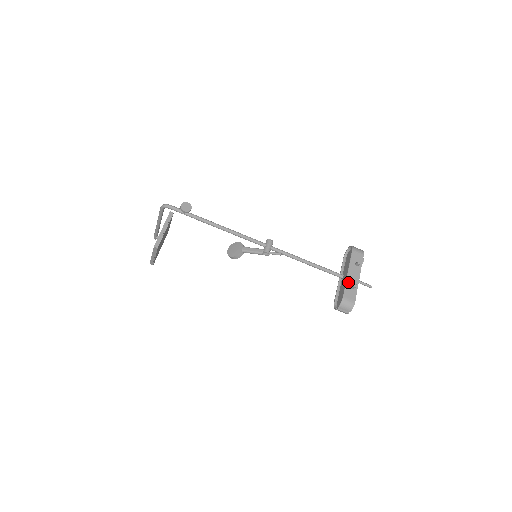
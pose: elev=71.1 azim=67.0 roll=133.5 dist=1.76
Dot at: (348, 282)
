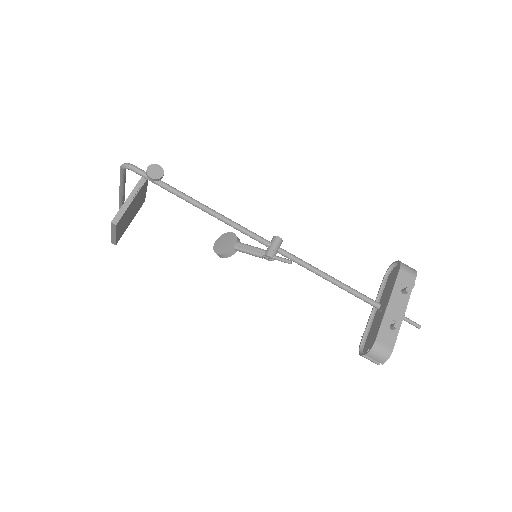
Dot at: (386, 318)
